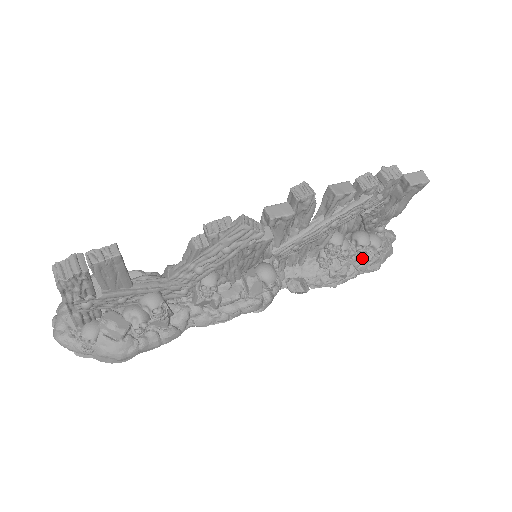
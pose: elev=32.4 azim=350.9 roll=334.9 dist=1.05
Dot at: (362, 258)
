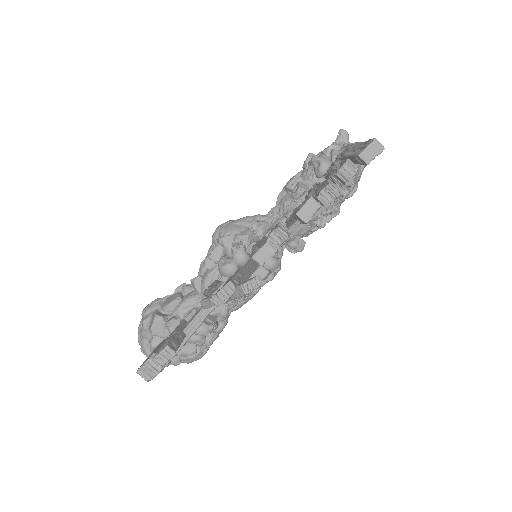
Dot at: (340, 198)
